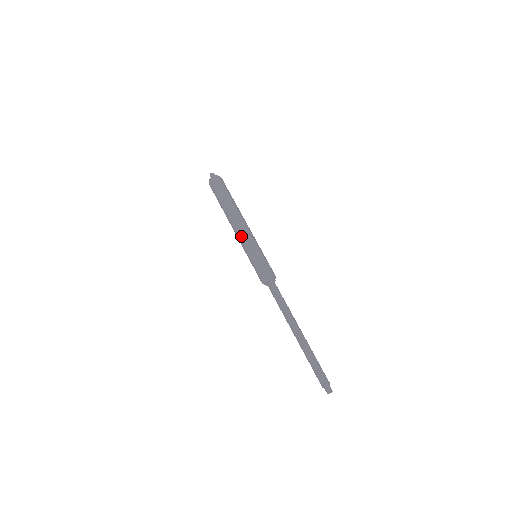
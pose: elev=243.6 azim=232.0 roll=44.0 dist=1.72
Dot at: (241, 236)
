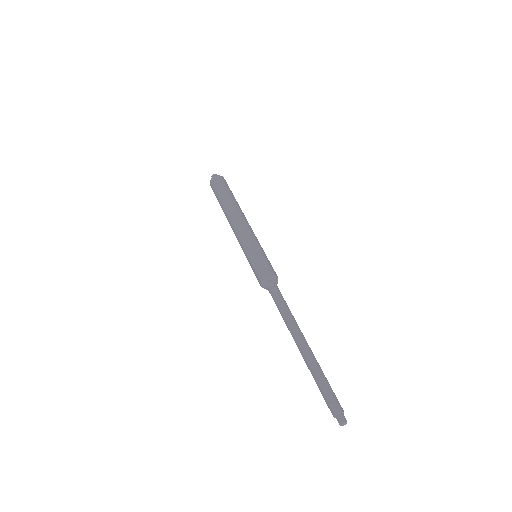
Dot at: (240, 232)
